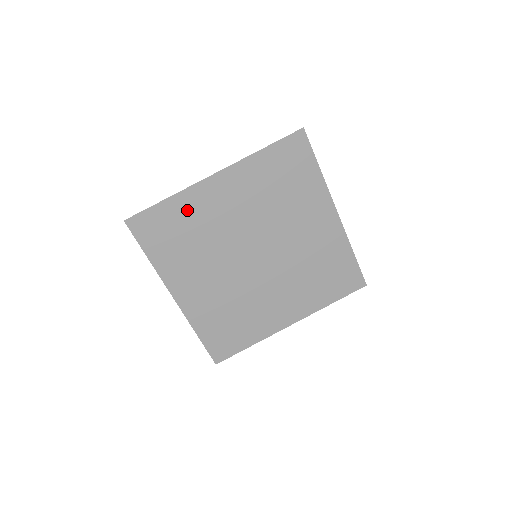
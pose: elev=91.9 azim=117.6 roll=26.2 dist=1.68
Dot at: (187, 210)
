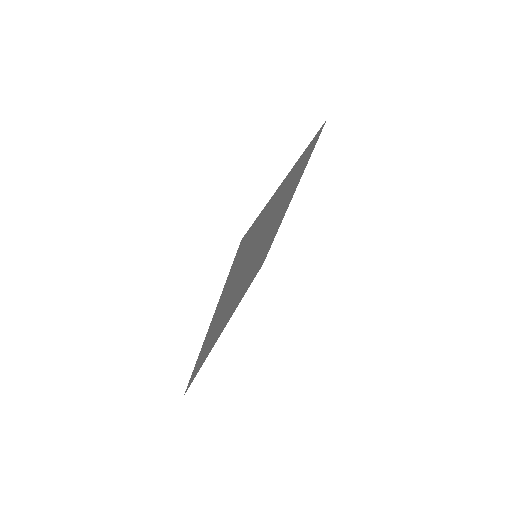
Dot at: (207, 344)
